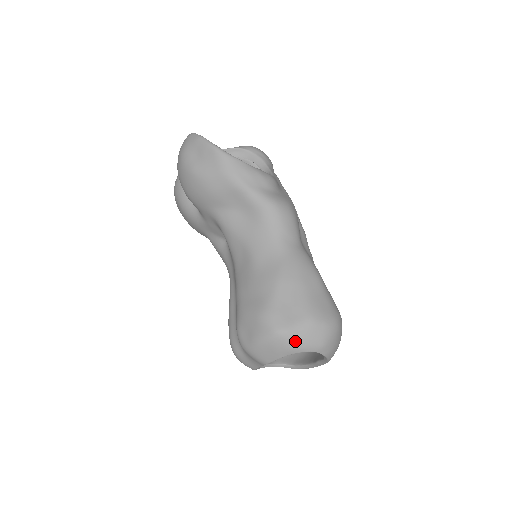
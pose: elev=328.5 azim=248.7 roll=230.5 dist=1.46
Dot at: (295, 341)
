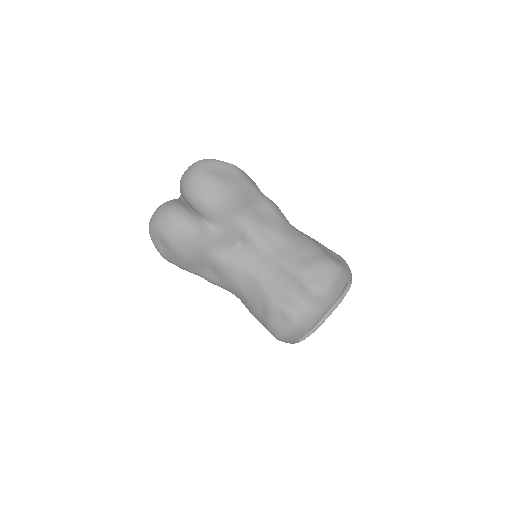
Dot at: (347, 271)
